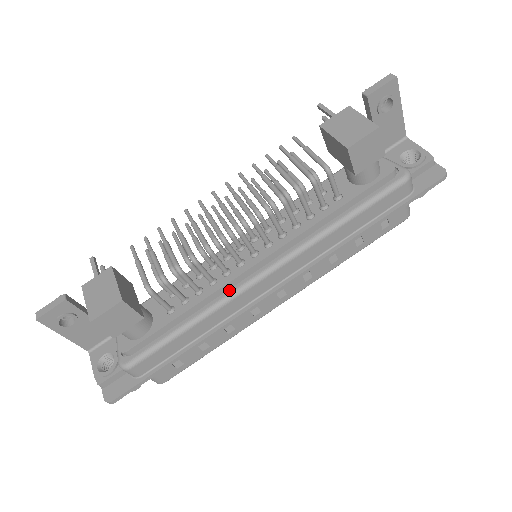
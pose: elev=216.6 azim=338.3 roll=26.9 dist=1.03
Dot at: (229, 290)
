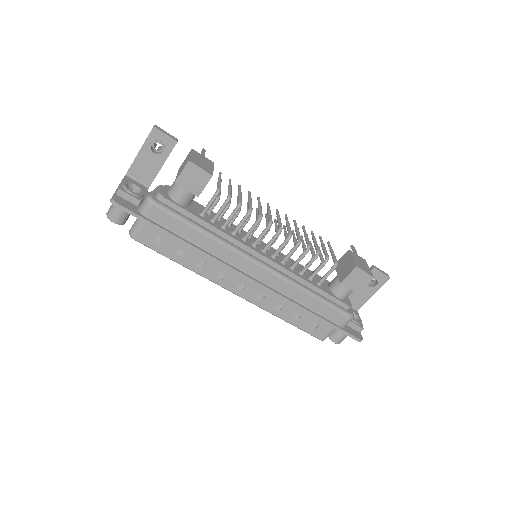
Dot at: (237, 246)
